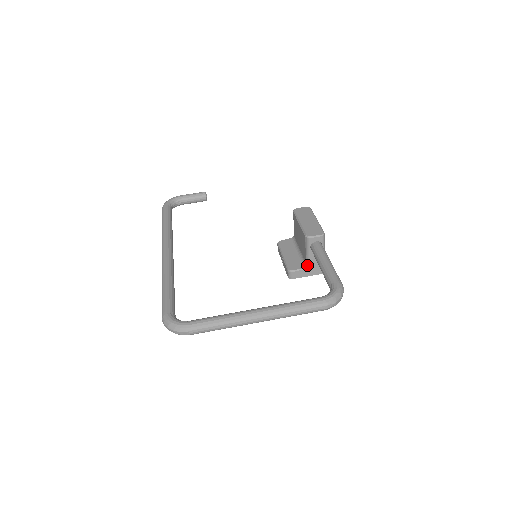
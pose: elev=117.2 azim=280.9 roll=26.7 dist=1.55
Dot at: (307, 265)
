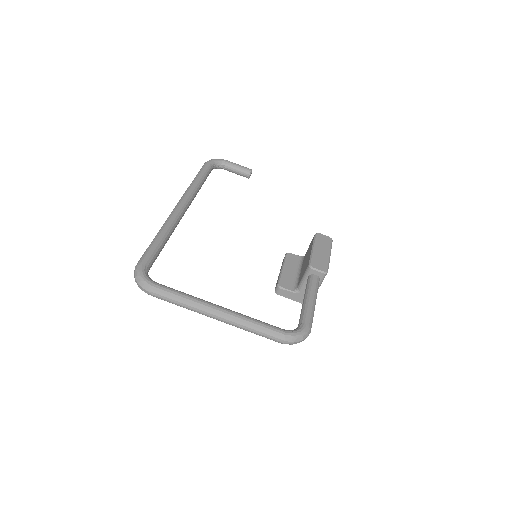
Dot at: (297, 290)
